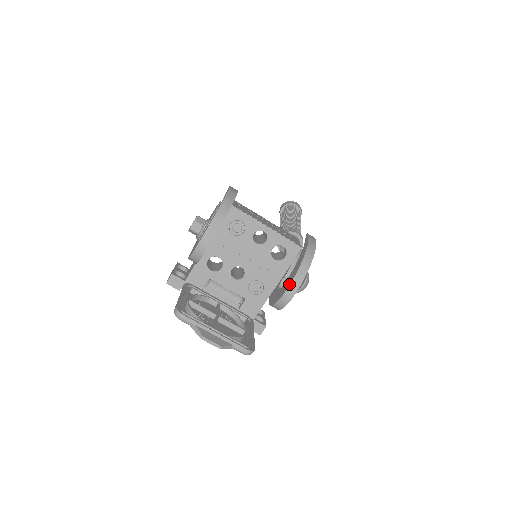
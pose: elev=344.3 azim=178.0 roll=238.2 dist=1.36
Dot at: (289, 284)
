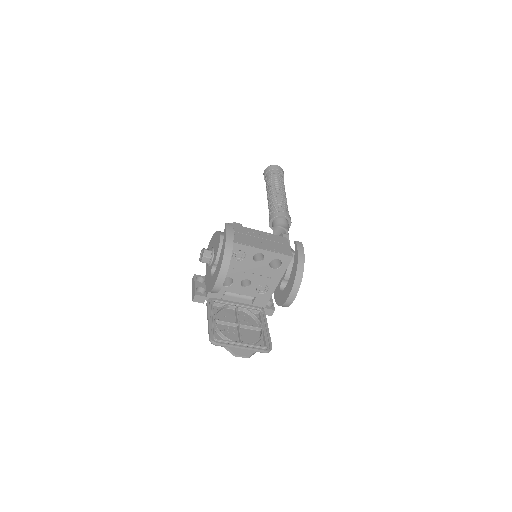
Dot at: (289, 294)
